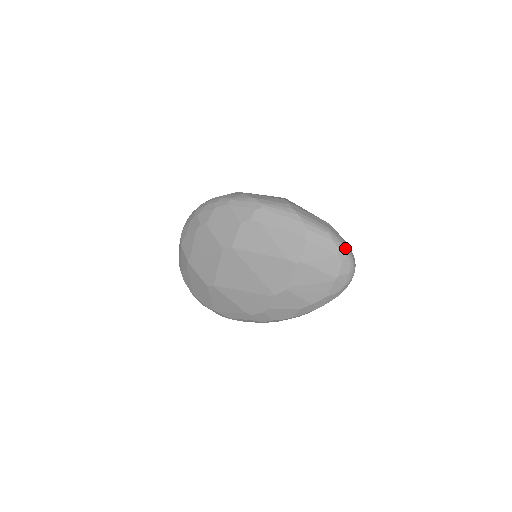
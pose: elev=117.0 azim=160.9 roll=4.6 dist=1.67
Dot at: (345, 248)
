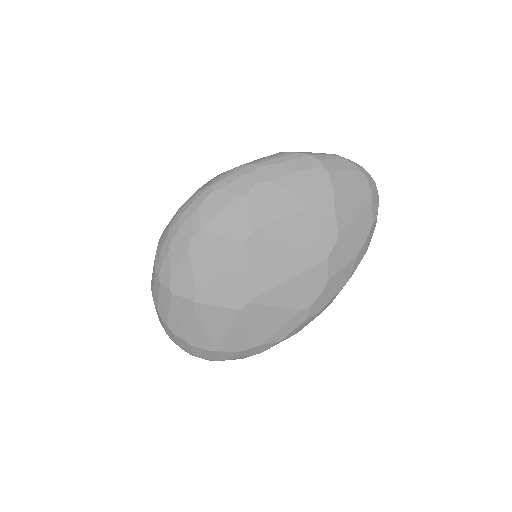
Dot at: (358, 164)
